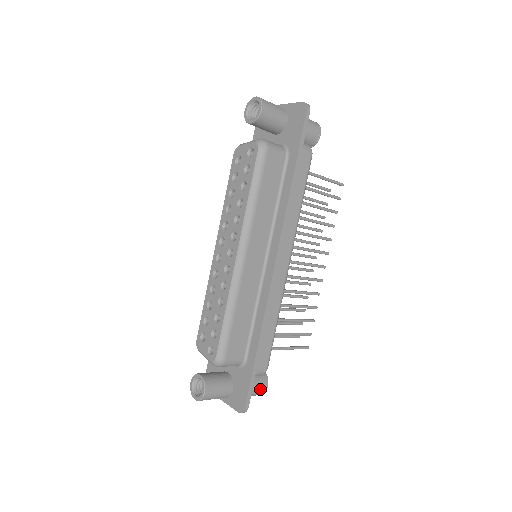
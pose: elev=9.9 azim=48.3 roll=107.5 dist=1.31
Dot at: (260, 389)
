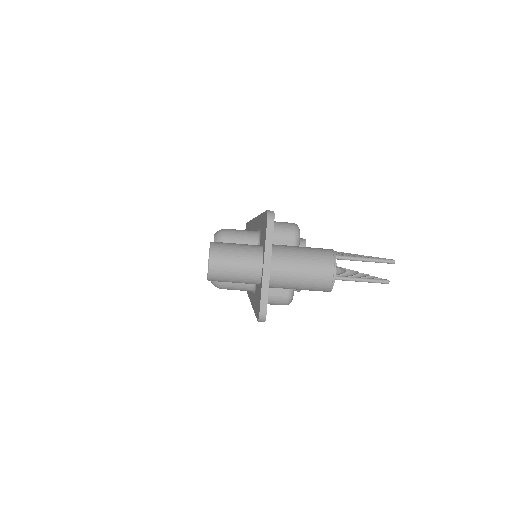
Dot at: (318, 249)
